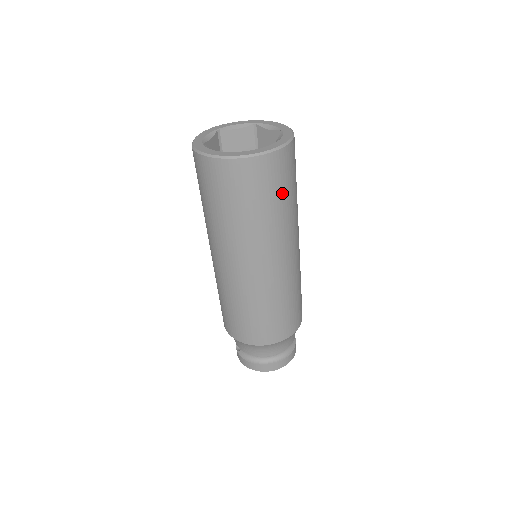
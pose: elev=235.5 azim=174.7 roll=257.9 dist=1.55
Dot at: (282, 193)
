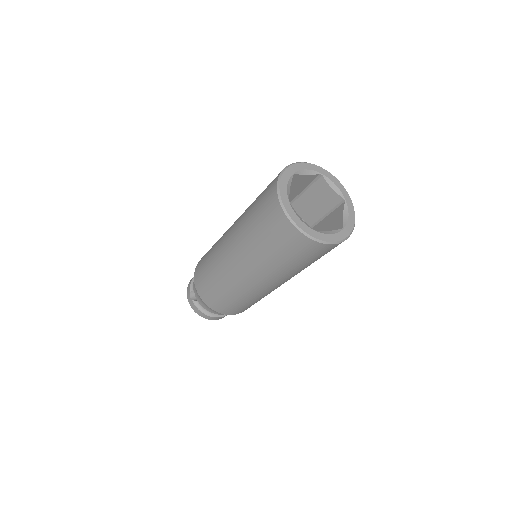
Dot at: occluded
